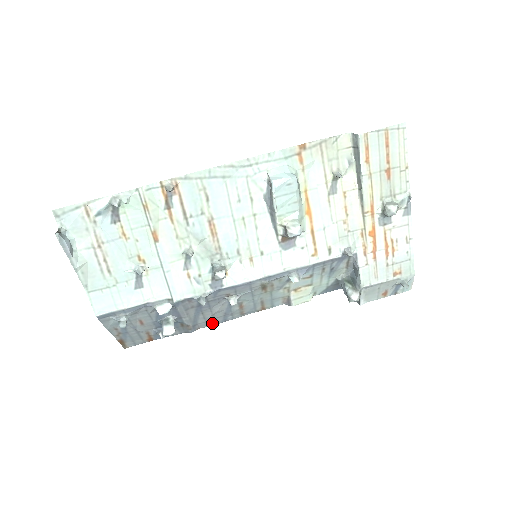
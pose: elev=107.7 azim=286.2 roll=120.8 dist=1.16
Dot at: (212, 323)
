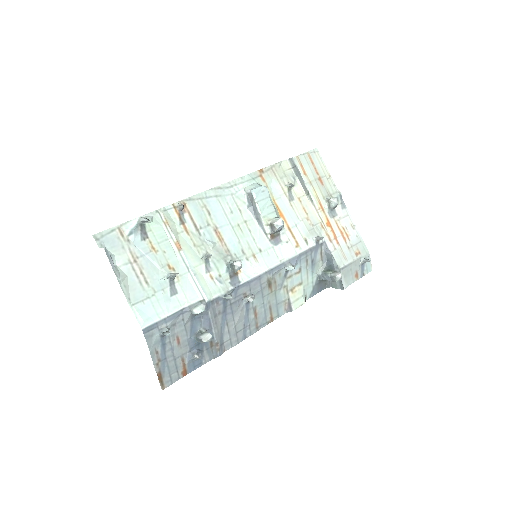
Dot at: (235, 341)
